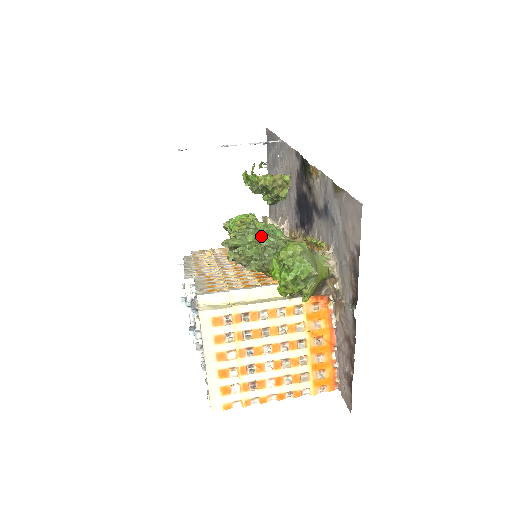
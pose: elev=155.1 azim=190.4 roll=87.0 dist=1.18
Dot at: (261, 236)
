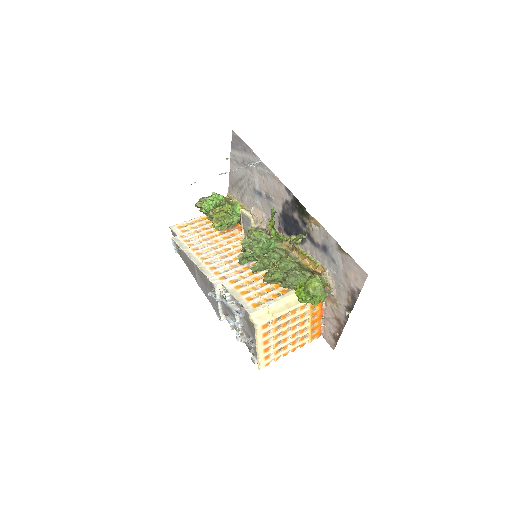
Dot at: (270, 254)
